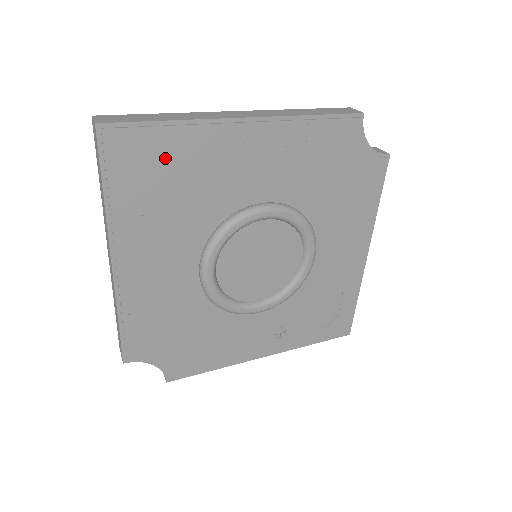
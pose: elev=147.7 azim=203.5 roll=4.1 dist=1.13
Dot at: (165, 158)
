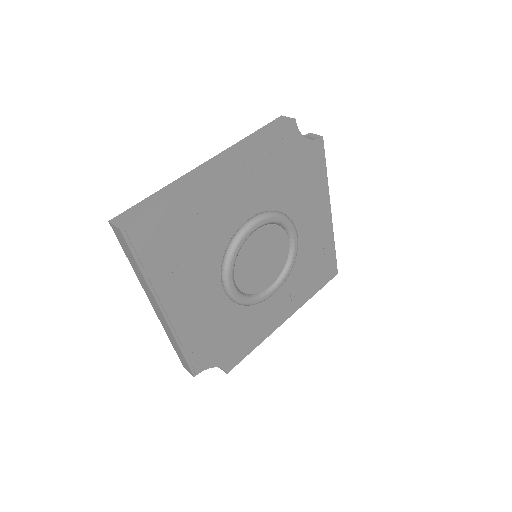
Dot at: (174, 226)
